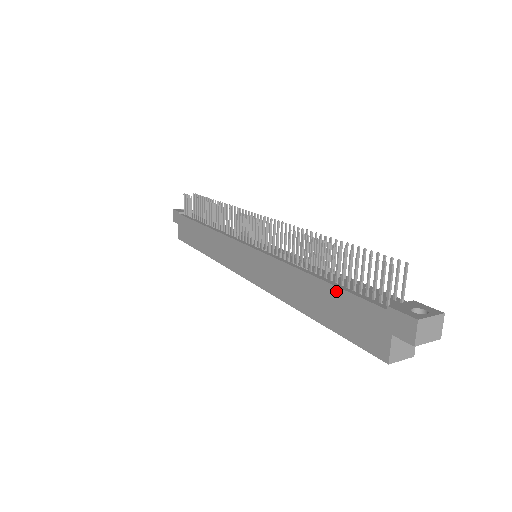
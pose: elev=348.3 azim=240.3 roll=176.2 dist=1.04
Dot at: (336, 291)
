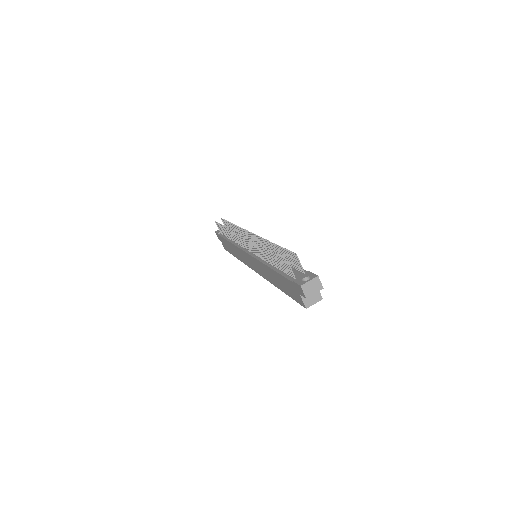
Dot at: (279, 275)
